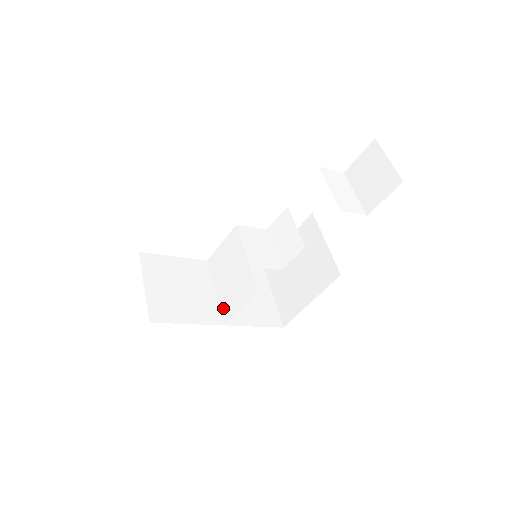
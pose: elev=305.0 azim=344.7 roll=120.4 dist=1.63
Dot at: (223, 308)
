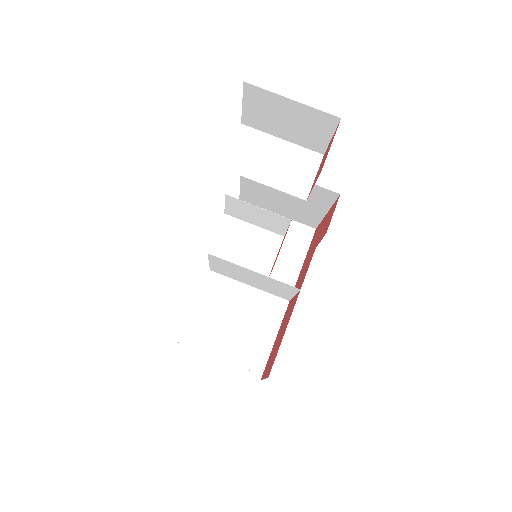
Dot at: (274, 294)
